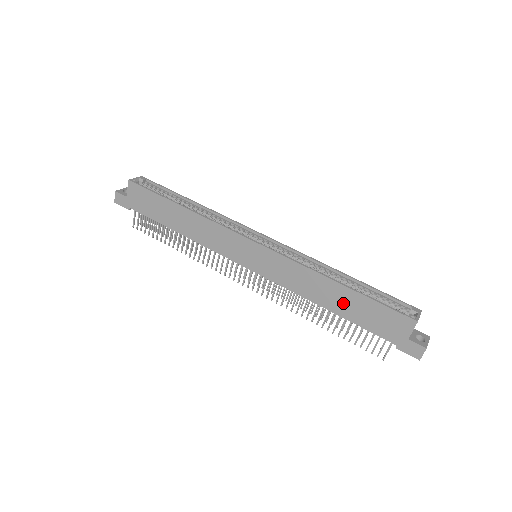
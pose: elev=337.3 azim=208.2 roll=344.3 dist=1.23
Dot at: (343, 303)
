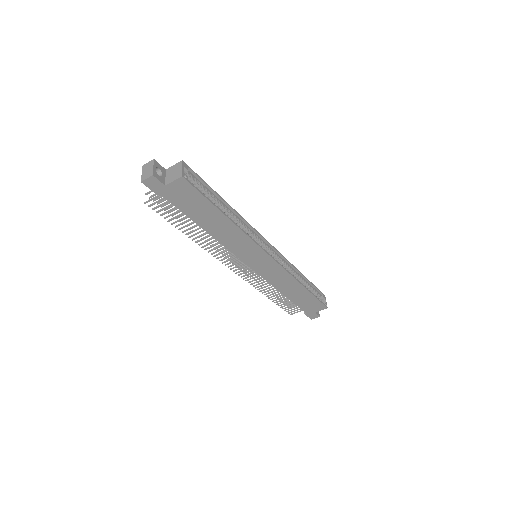
Dot at: (297, 295)
